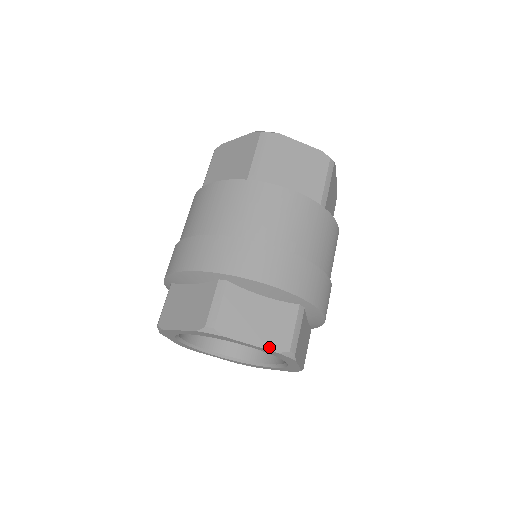
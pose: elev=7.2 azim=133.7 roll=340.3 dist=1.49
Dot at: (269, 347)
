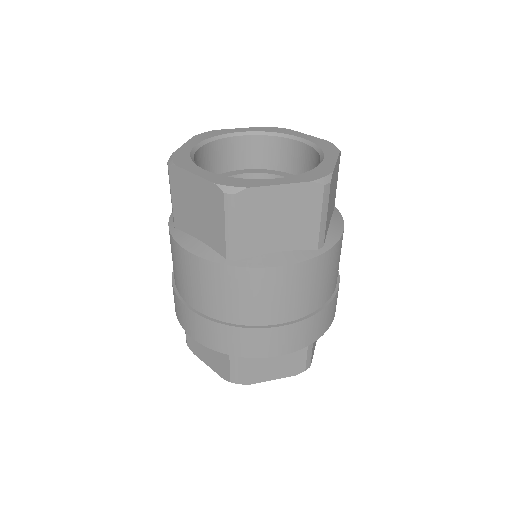
Dot at: occluded
